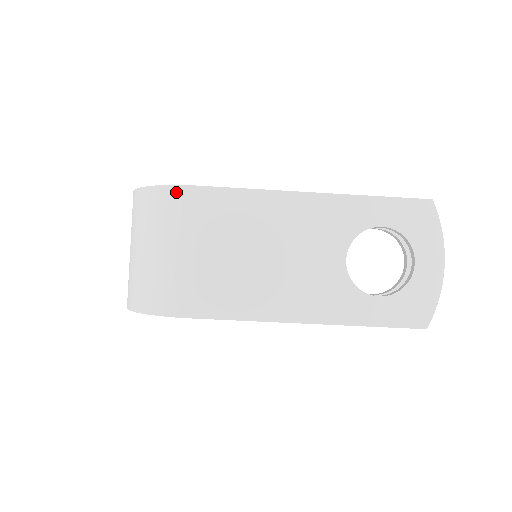
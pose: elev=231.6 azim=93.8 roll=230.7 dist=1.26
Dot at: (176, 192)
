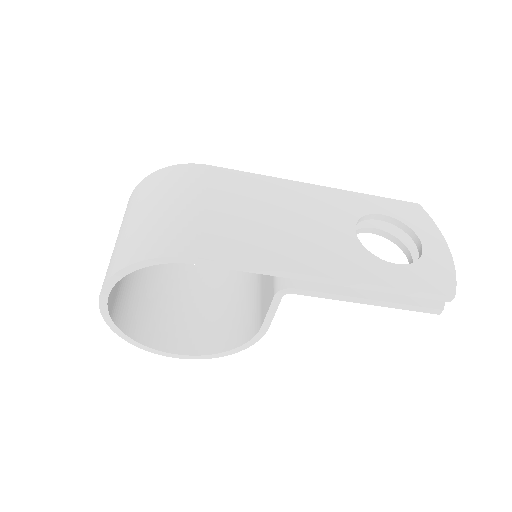
Dot at: (185, 168)
